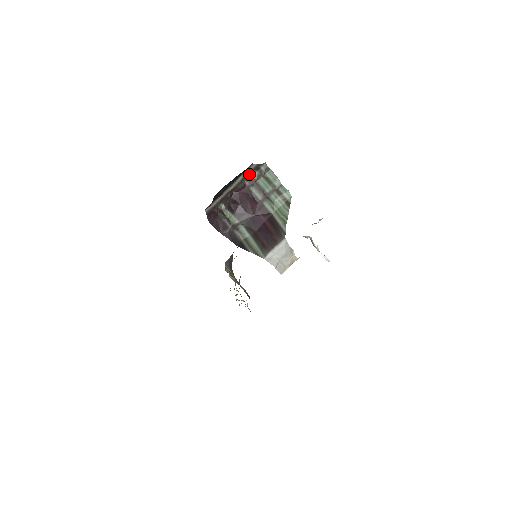
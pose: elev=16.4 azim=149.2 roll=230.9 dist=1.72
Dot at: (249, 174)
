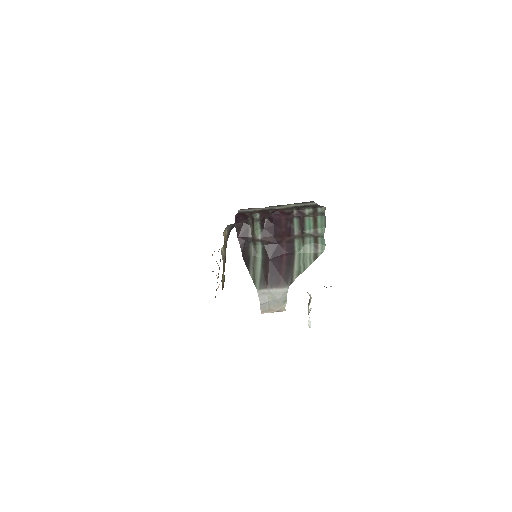
Dot at: (303, 206)
